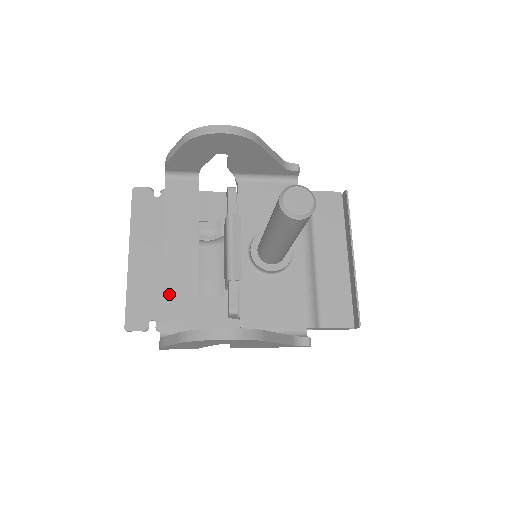
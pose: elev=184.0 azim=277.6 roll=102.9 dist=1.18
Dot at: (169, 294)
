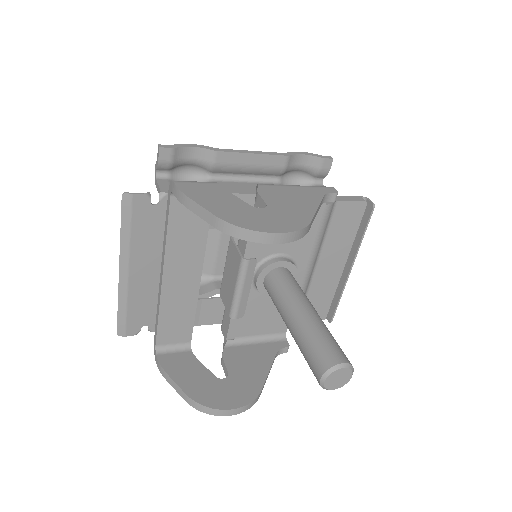
Dot at: (166, 315)
